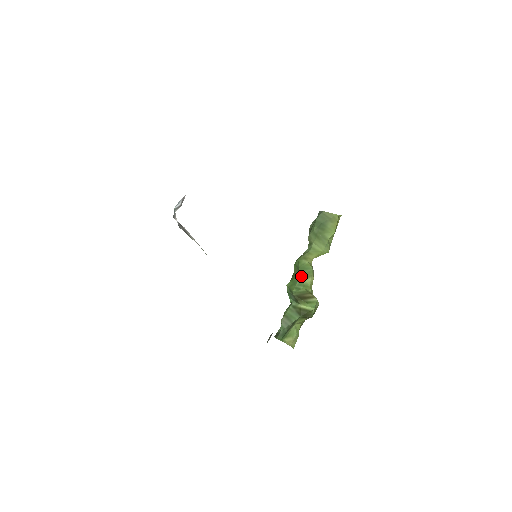
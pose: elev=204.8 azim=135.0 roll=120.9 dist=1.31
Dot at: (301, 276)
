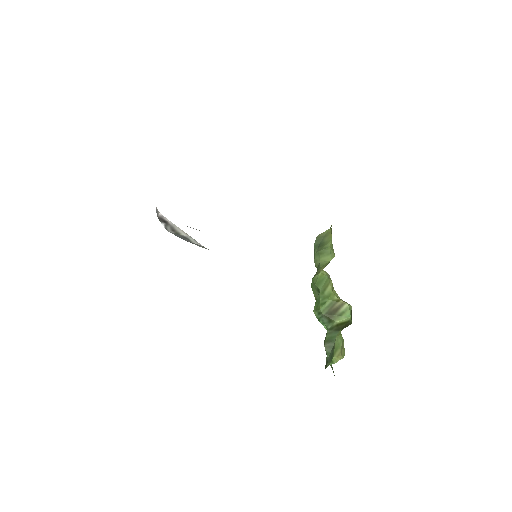
Dot at: (321, 290)
